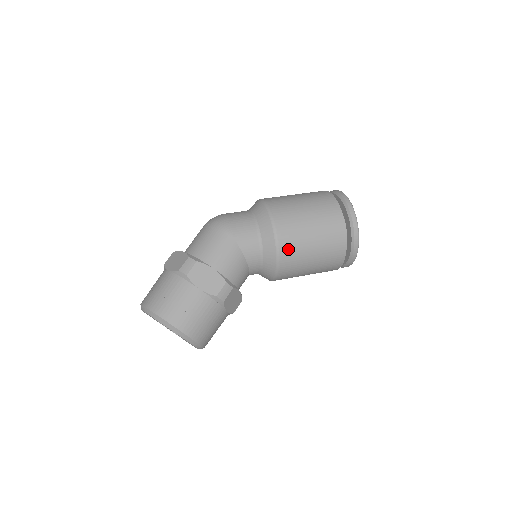
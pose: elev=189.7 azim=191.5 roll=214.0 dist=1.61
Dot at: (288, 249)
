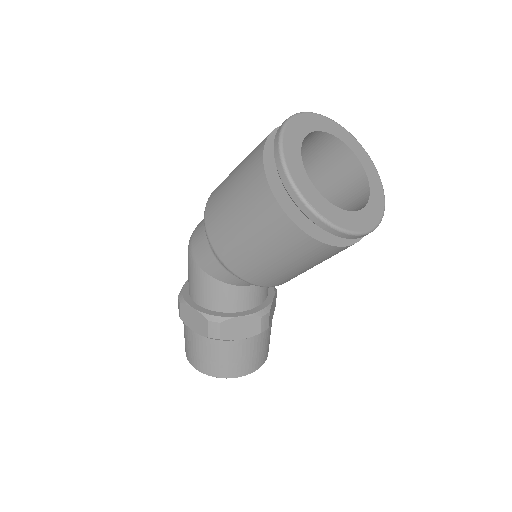
Dot at: (238, 265)
